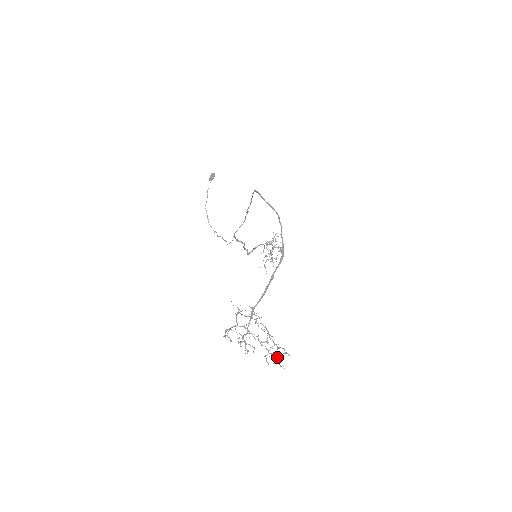
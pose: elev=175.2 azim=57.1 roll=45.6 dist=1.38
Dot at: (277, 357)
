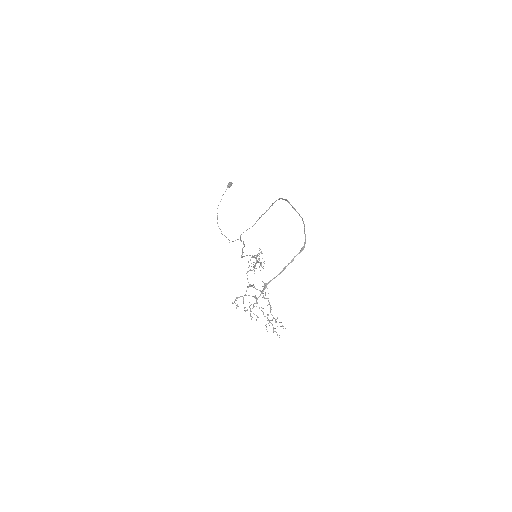
Dot at: (275, 328)
